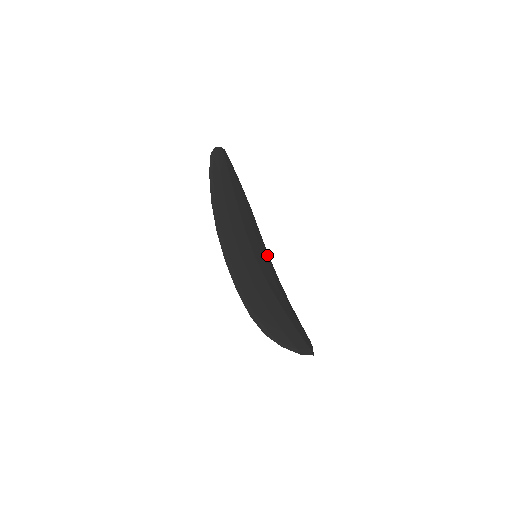
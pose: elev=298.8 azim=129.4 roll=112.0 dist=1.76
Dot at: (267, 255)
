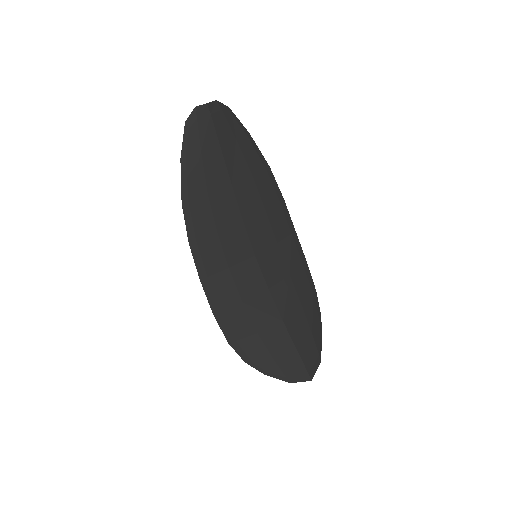
Dot at: (290, 234)
